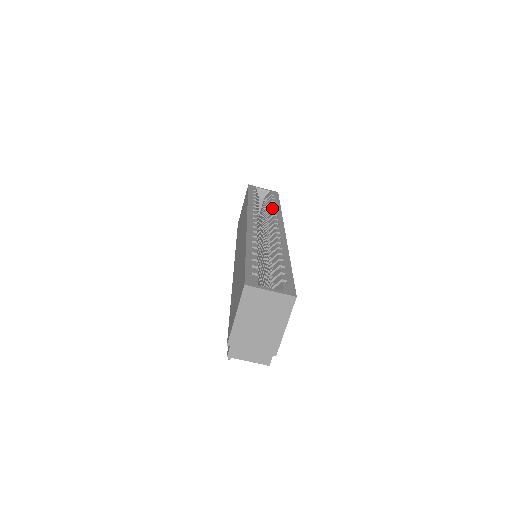
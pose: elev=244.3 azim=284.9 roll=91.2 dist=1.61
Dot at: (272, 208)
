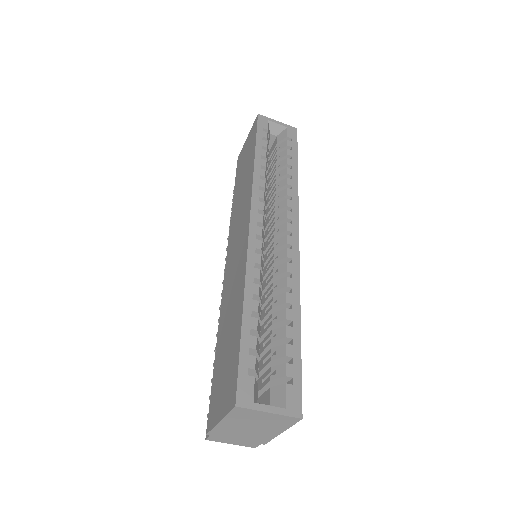
Dot at: (286, 175)
